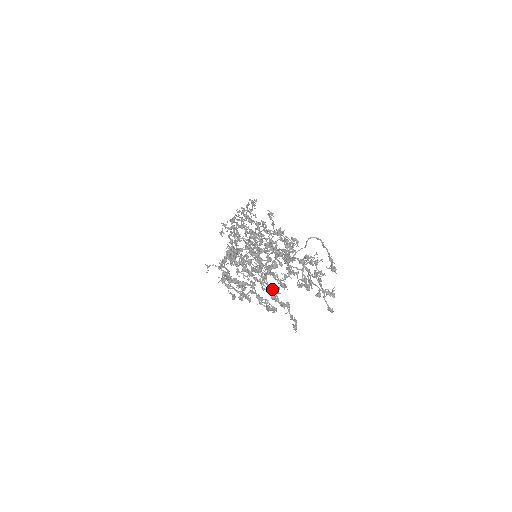
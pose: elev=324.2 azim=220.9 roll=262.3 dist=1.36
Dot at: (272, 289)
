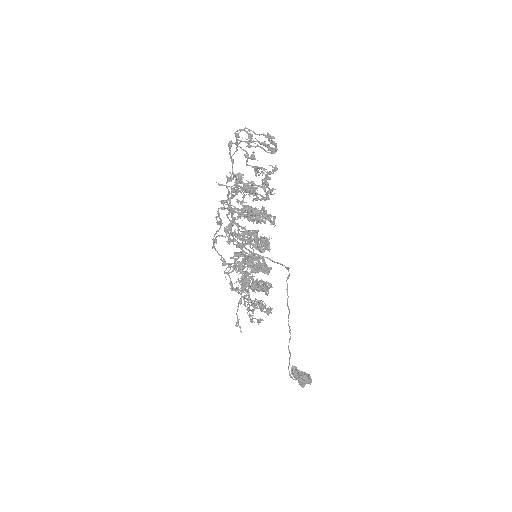
Dot at: (227, 180)
